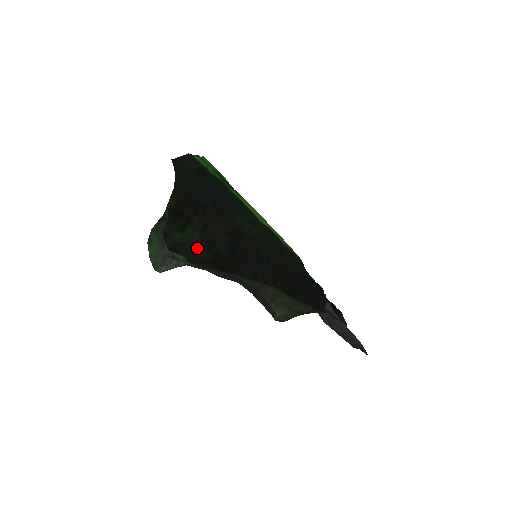
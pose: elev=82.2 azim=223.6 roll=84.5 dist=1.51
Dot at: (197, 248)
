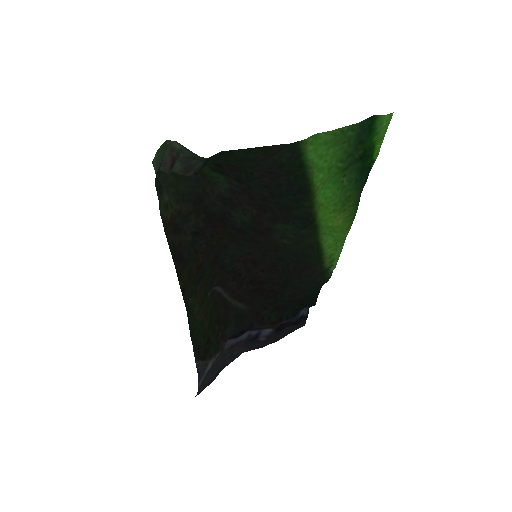
Dot at: (214, 192)
